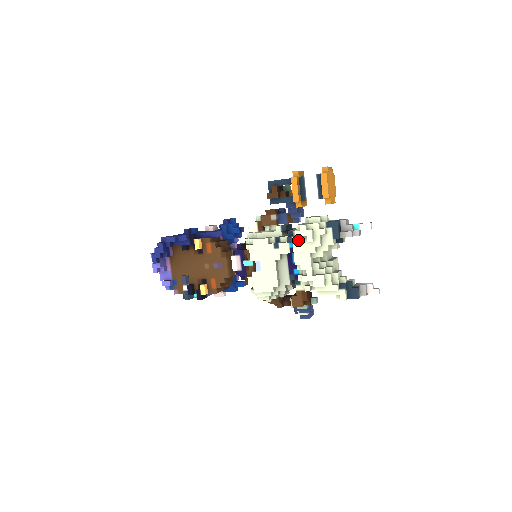
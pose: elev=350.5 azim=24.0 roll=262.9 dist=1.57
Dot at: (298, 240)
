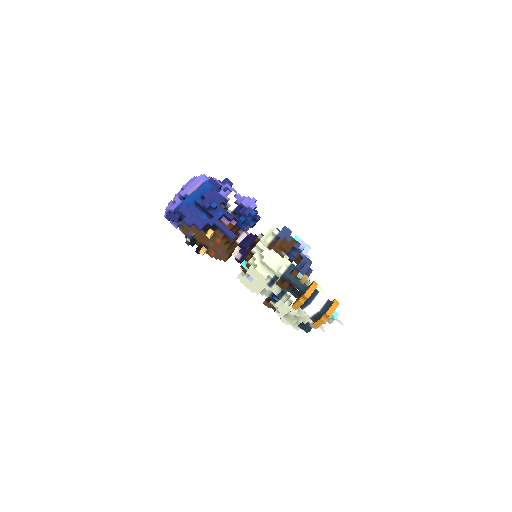
Dot at: (284, 307)
